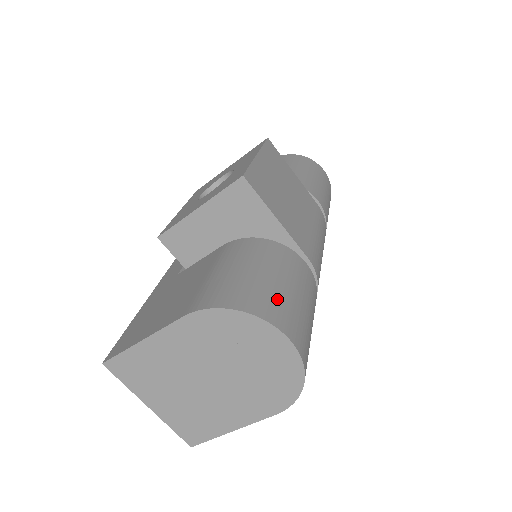
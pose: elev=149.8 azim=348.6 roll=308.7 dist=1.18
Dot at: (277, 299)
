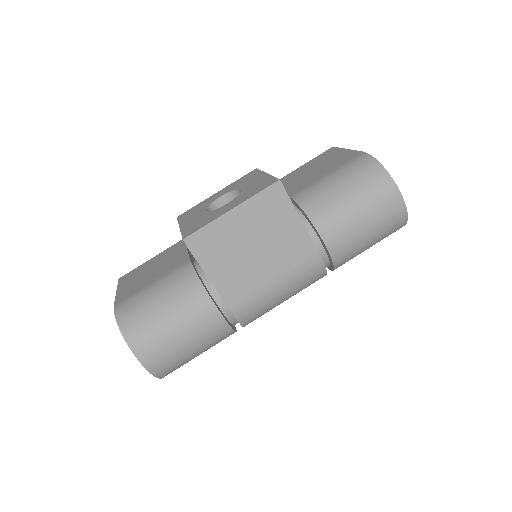
Dot at: (152, 335)
